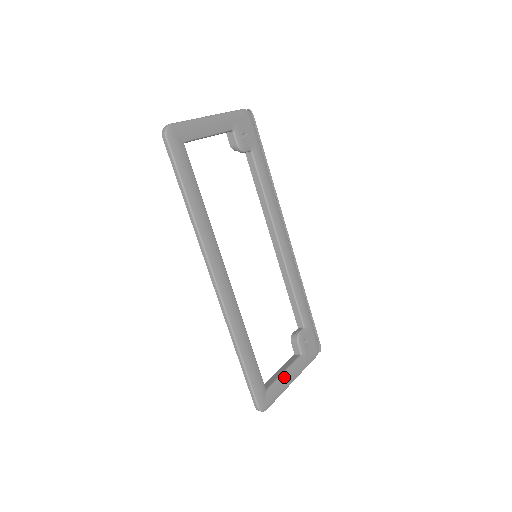
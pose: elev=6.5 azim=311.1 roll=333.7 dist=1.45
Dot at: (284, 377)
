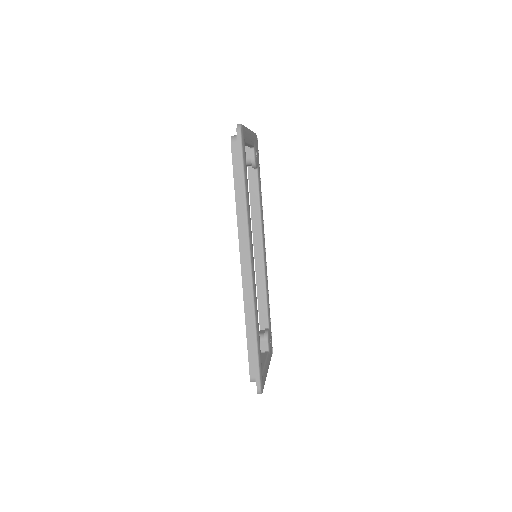
Dot at: (266, 367)
